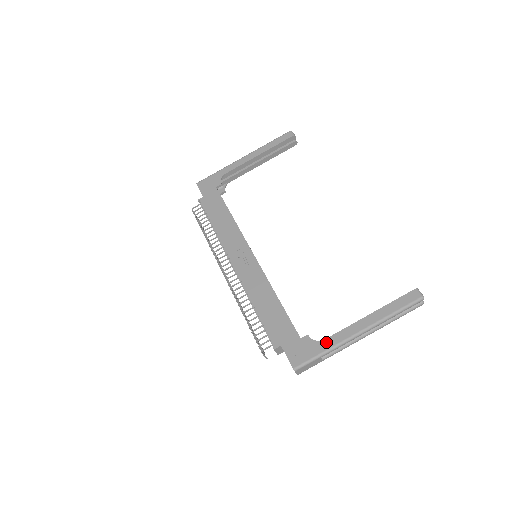
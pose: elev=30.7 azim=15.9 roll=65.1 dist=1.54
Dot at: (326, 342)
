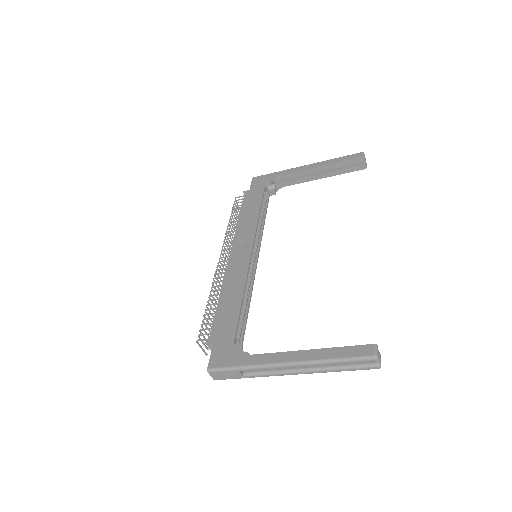
Dot at: (251, 357)
